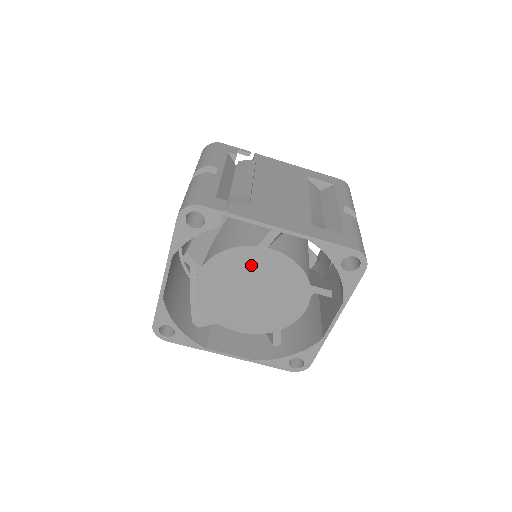
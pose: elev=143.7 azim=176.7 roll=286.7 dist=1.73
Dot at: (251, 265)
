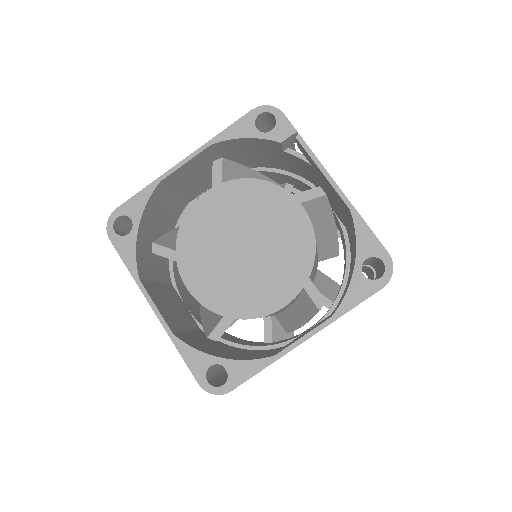
Dot at: (270, 212)
